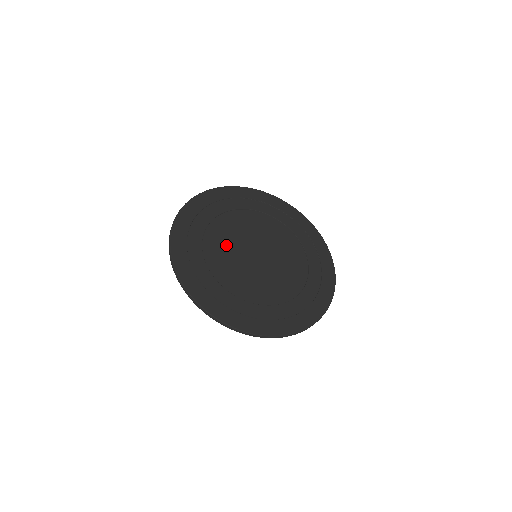
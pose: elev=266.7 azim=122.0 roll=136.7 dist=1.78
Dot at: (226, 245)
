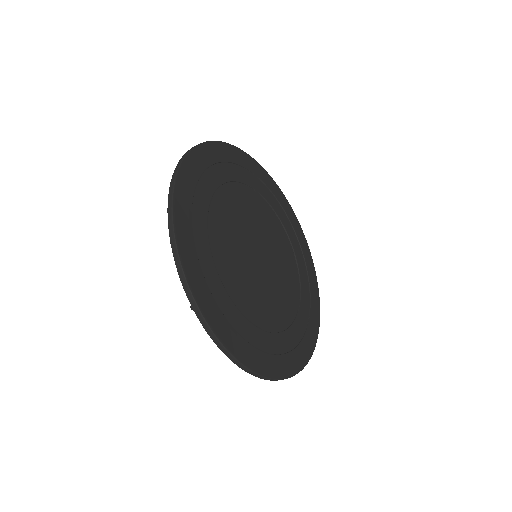
Dot at: (249, 213)
